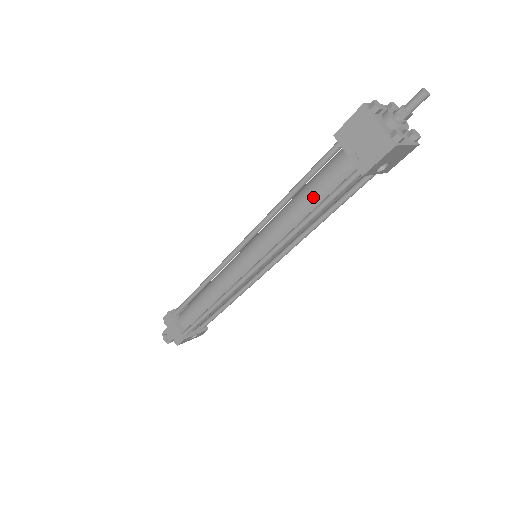
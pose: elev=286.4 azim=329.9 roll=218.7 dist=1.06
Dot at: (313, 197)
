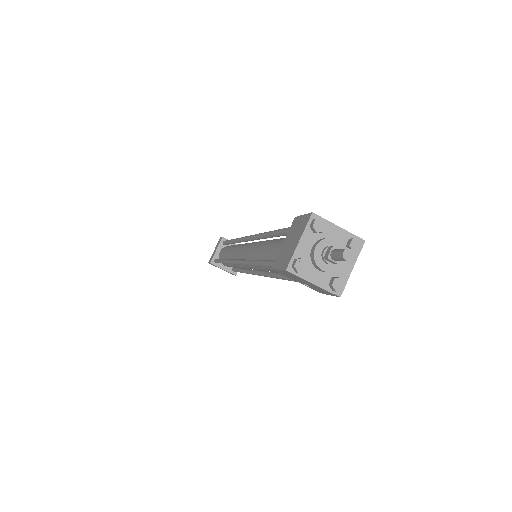
Dot at: occluded
